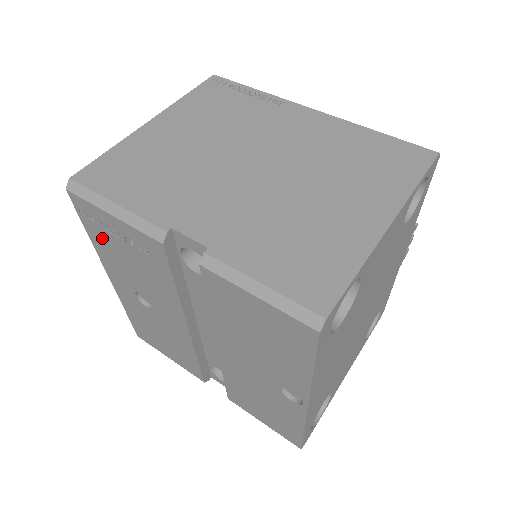
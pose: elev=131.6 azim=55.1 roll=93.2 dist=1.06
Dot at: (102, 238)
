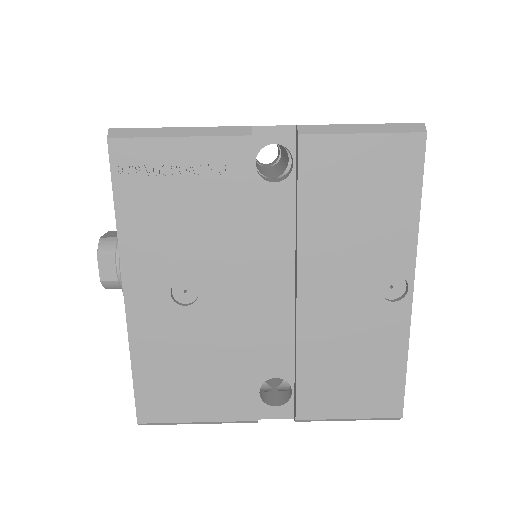
Dot at: (144, 199)
